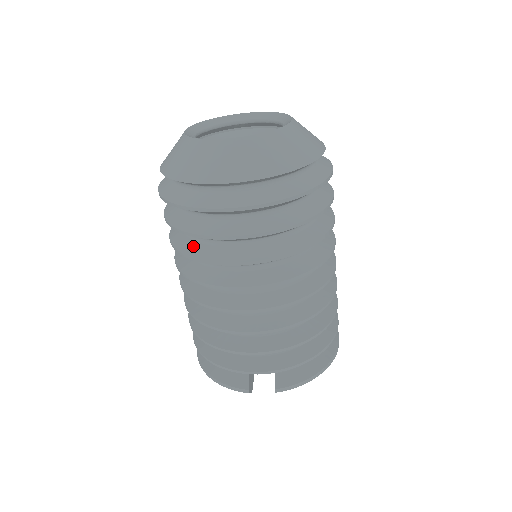
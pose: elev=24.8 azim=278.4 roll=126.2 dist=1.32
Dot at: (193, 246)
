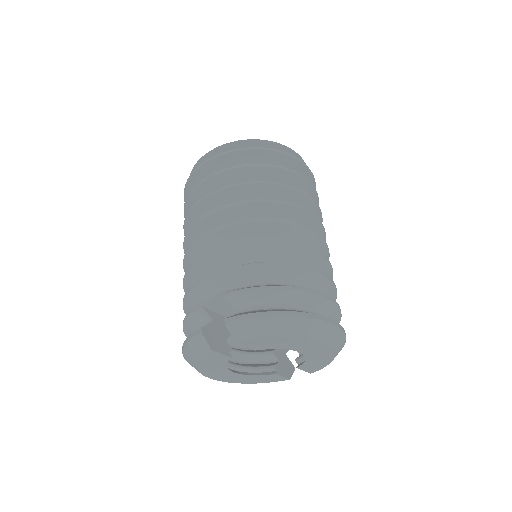
Dot at: occluded
